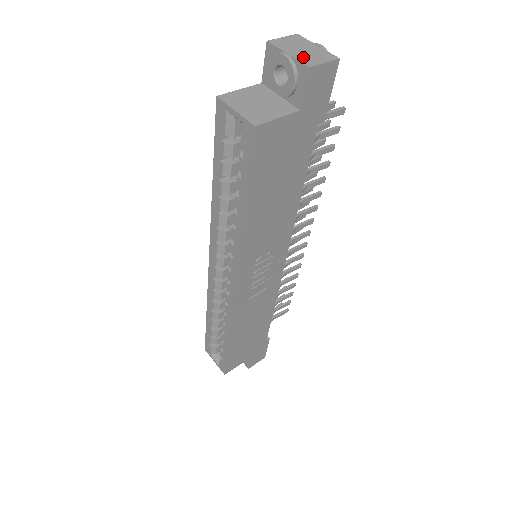
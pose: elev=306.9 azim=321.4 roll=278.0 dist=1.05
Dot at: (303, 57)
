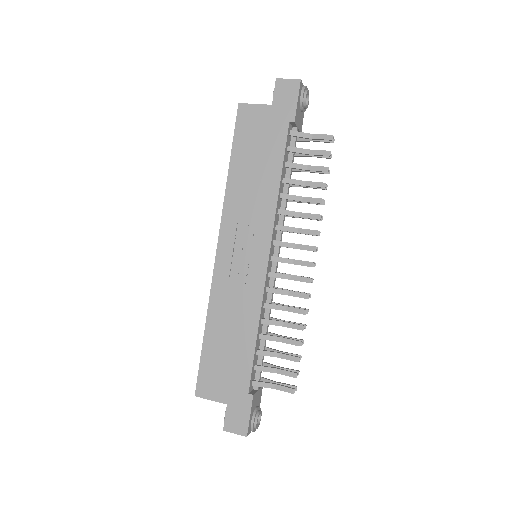
Dot at: occluded
